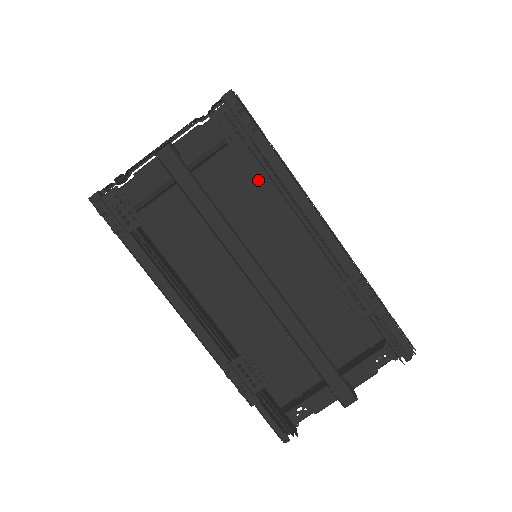
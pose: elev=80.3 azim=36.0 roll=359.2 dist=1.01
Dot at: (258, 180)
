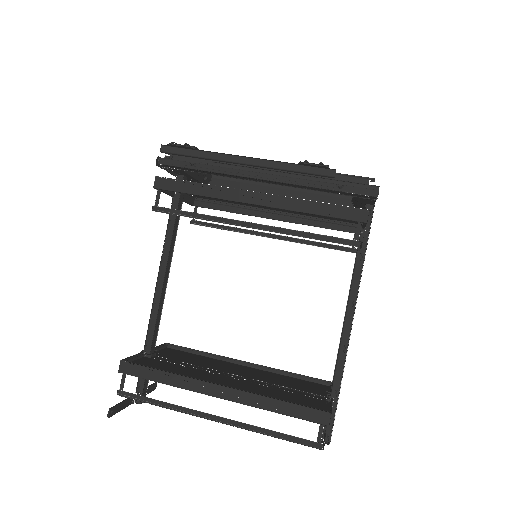
Dot at: occluded
